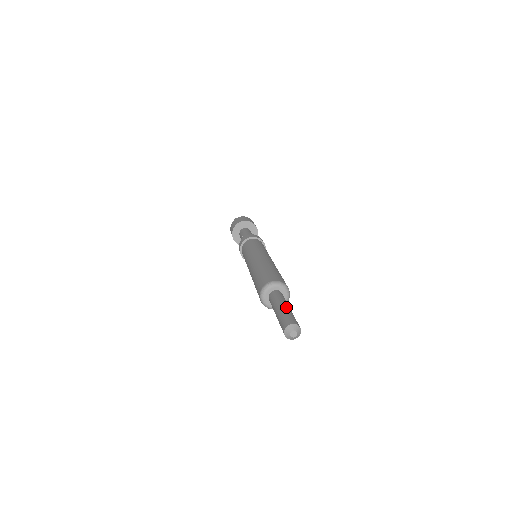
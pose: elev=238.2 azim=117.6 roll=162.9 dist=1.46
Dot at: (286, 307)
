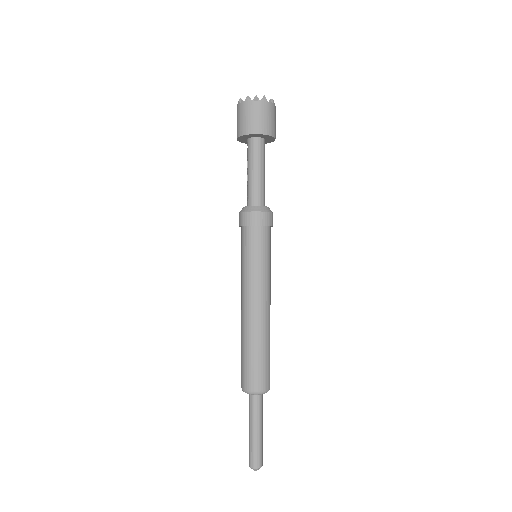
Dot at: (254, 435)
